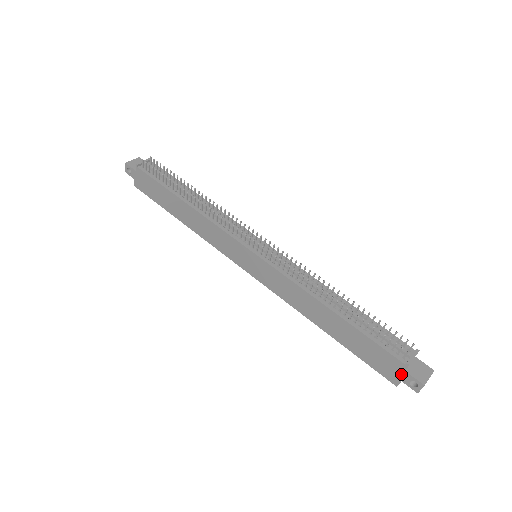
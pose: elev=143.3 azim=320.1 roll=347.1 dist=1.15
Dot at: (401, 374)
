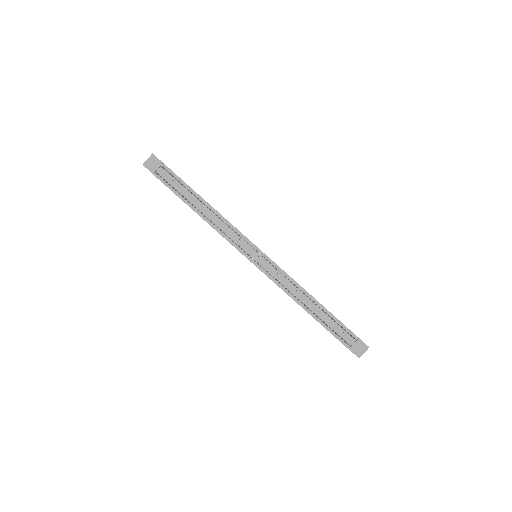
Dot at: occluded
